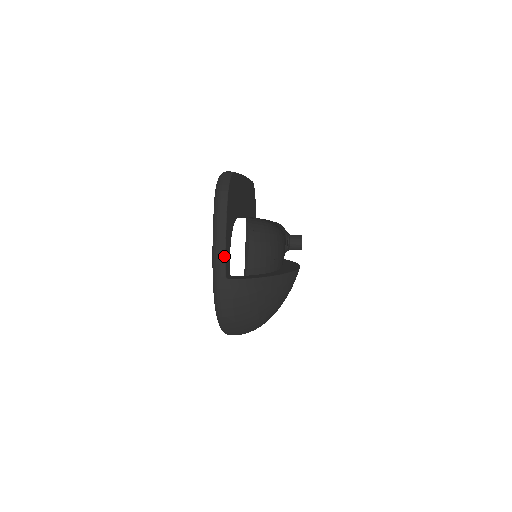
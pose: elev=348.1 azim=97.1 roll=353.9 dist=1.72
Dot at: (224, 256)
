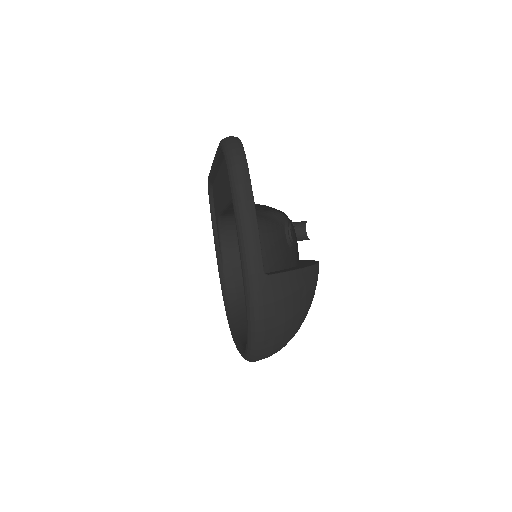
Dot at: (258, 243)
